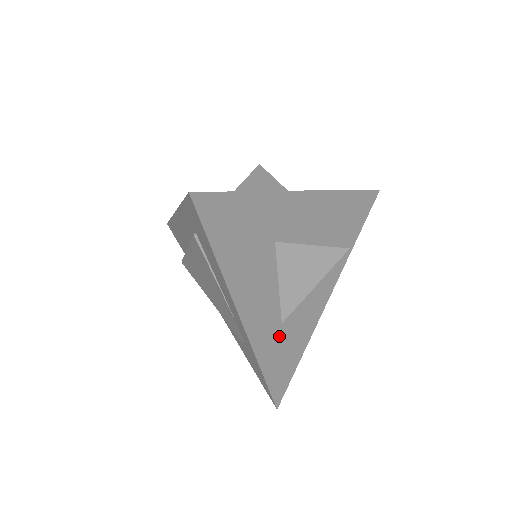
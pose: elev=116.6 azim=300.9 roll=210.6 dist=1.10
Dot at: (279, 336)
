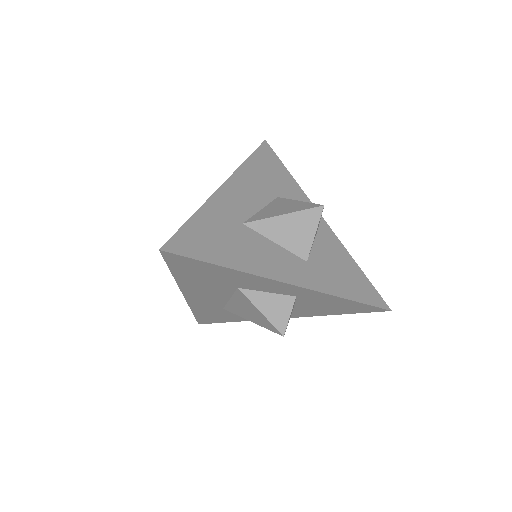
Dot at: (217, 310)
